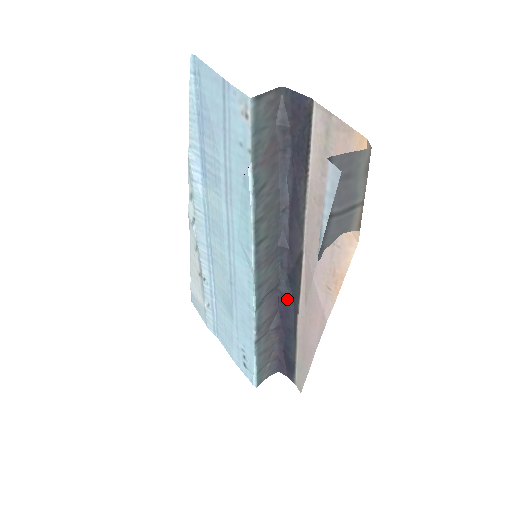
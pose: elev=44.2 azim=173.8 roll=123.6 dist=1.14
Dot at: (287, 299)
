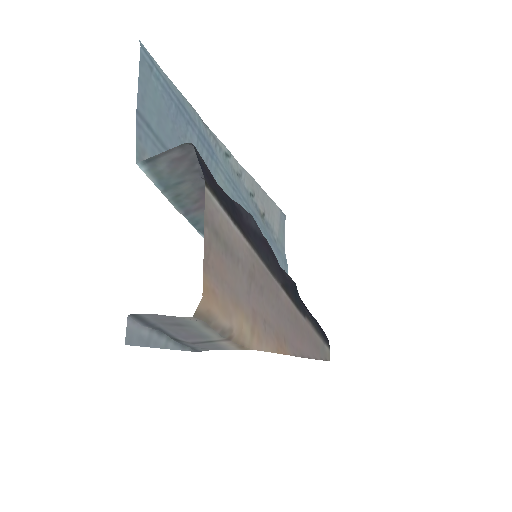
Dot at: occluded
